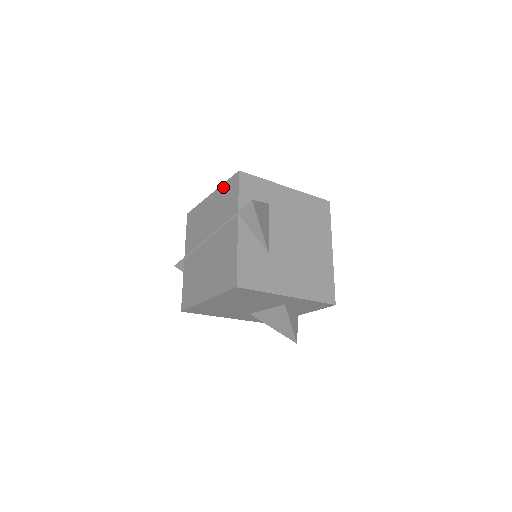
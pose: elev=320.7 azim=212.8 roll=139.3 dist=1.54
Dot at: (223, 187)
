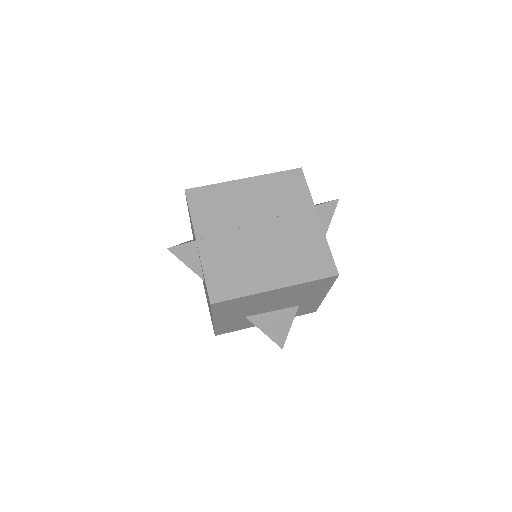
Dot at: (273, 176)
